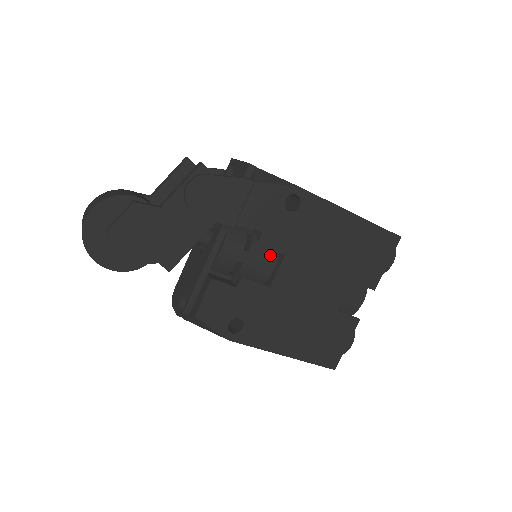
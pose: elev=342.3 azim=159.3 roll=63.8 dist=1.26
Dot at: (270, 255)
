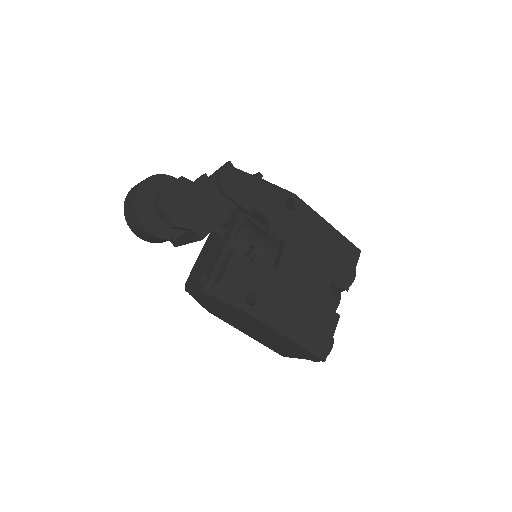
Dot at: (273, 245)
